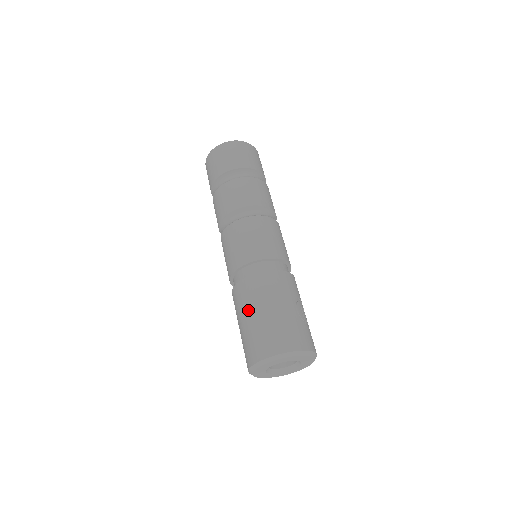
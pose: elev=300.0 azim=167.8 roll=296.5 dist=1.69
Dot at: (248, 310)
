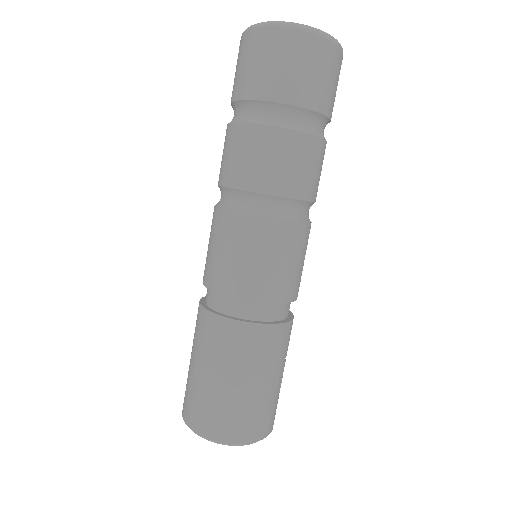
Dot at: (214, 365)
